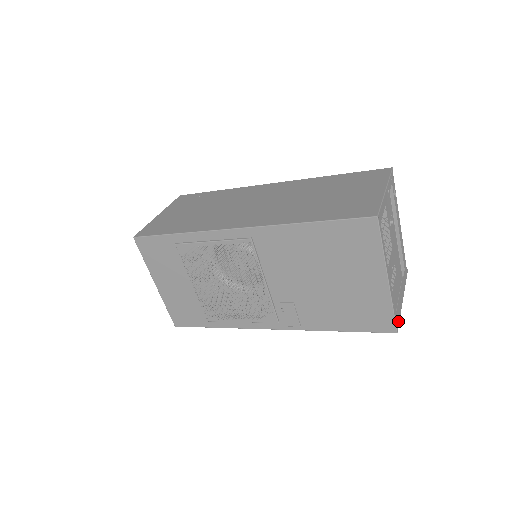
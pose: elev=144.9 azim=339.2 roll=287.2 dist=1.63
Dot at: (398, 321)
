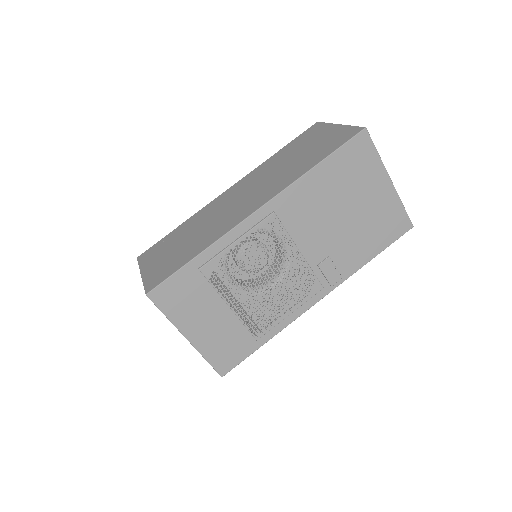
Dot at: occluded
